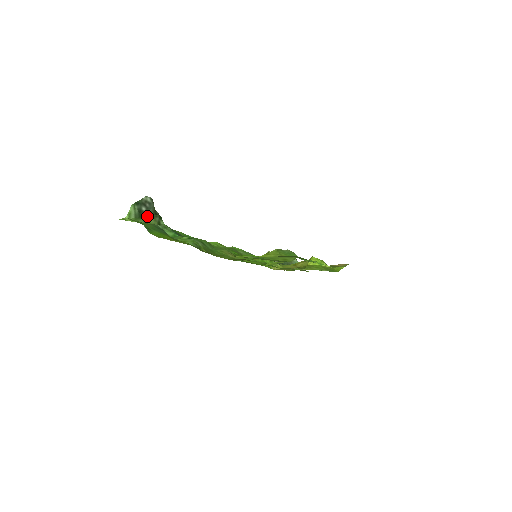
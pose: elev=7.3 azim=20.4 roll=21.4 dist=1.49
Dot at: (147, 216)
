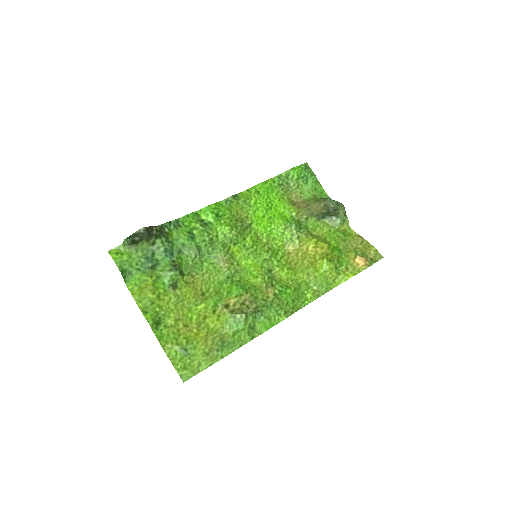
Dot at: (141, 241)
